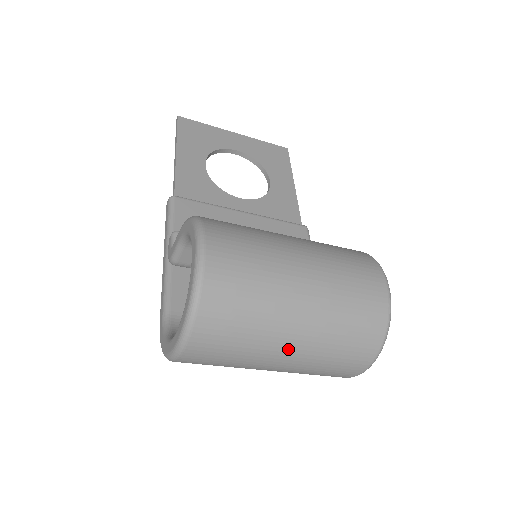
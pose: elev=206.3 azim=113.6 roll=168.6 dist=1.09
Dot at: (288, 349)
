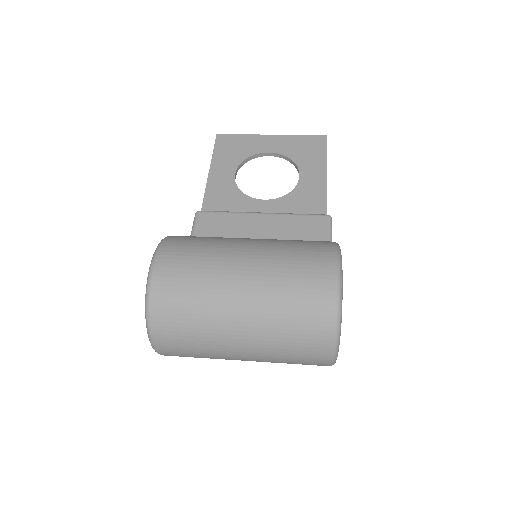
Dot at: (239, 343)
